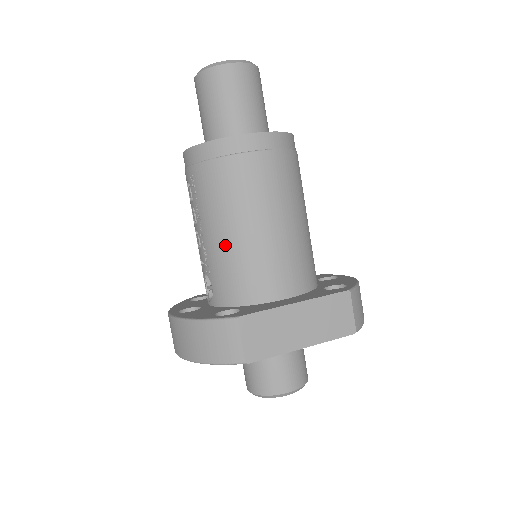
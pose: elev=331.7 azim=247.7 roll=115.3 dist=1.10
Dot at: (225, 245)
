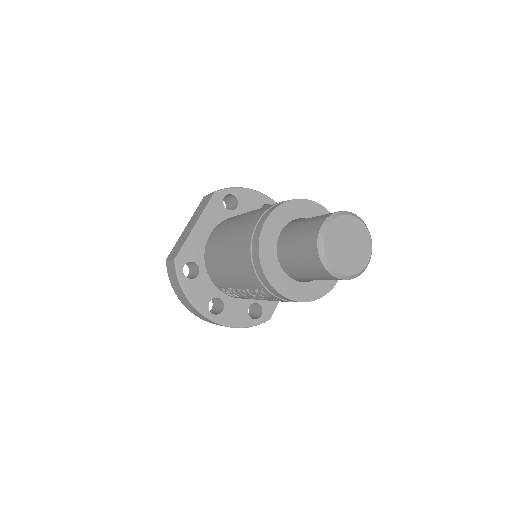
Dot at: occluded
